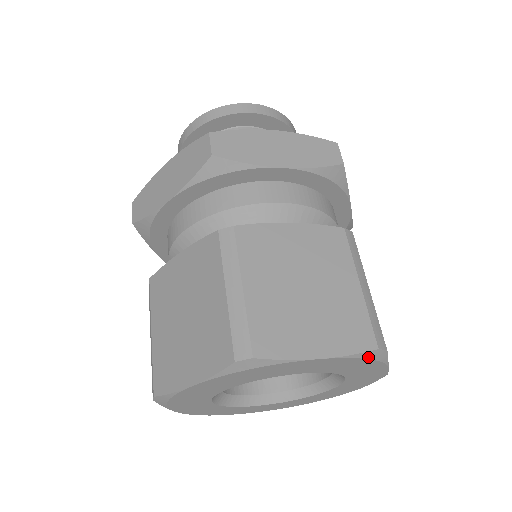
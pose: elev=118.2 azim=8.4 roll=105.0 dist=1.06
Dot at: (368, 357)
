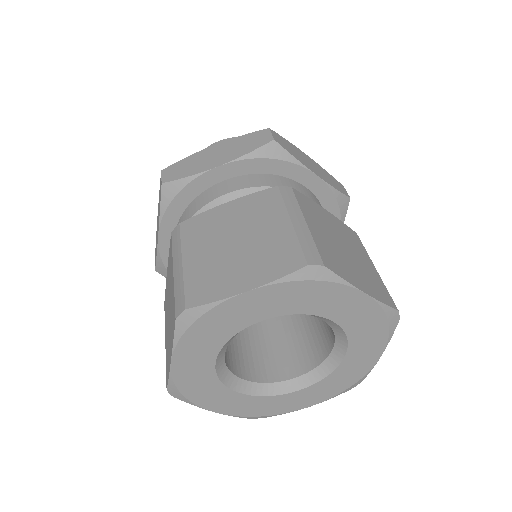
Dot at: (389, 317)
